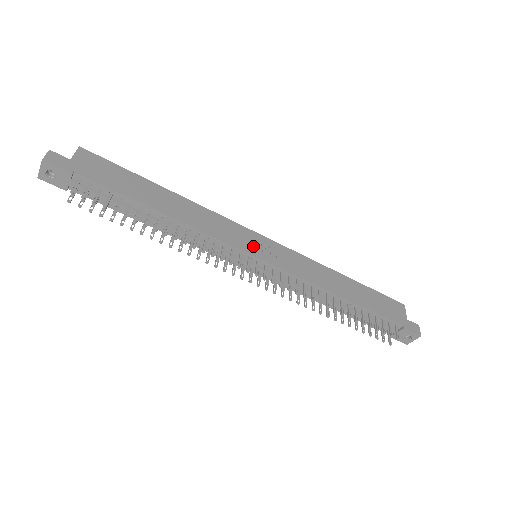
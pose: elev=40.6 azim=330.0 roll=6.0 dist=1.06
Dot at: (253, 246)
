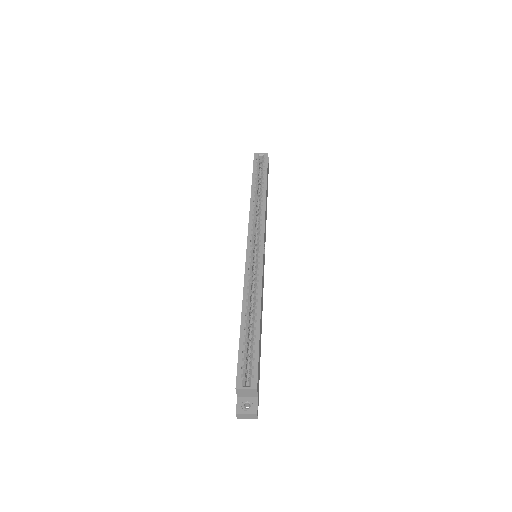
Dot at: occluded
